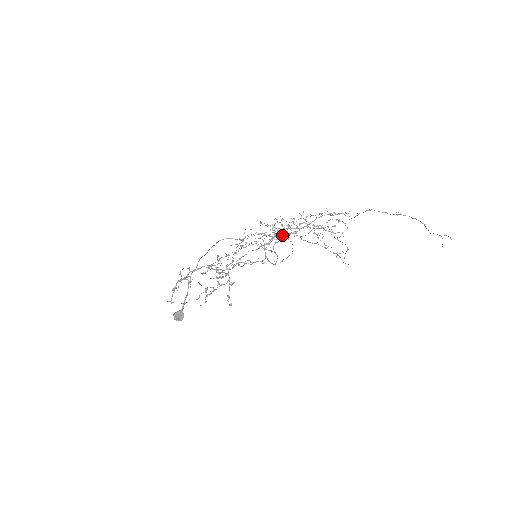
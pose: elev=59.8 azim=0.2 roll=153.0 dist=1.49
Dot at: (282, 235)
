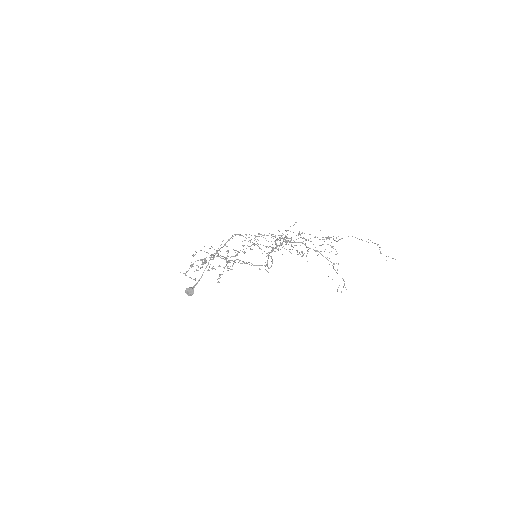
Dot at: occluded
